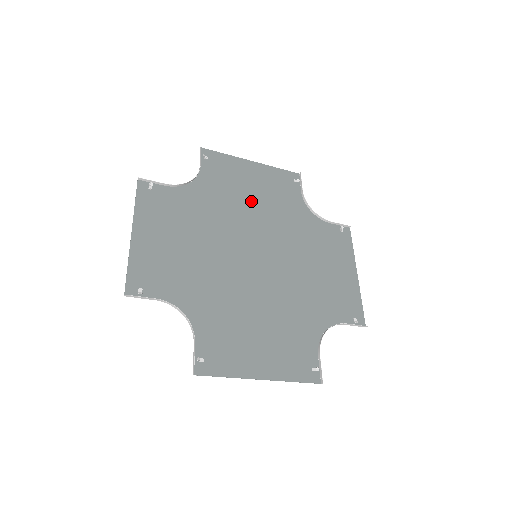
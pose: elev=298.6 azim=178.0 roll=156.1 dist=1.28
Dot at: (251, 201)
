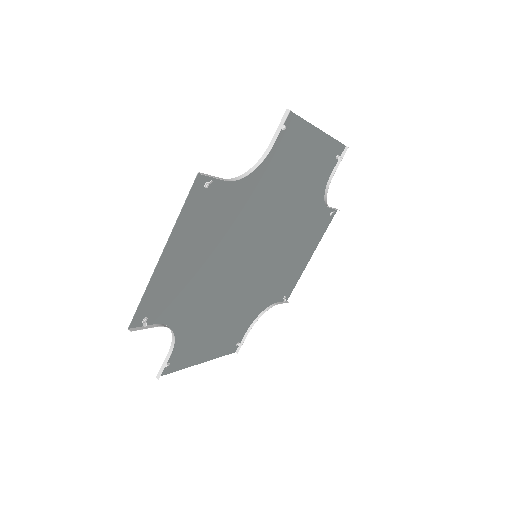
Dot at: (288, 190)
